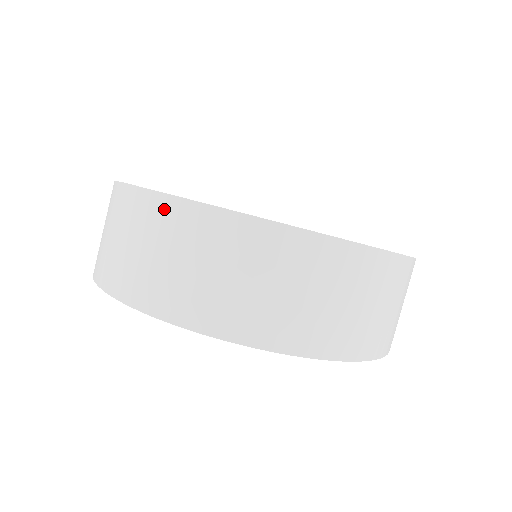
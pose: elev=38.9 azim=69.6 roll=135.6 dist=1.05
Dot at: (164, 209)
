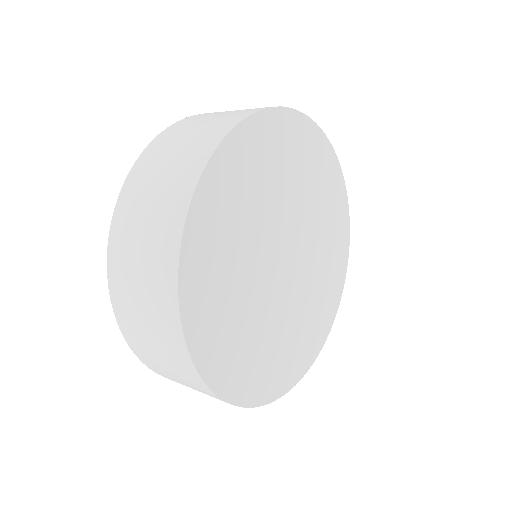
Dot at: (188, 369)
